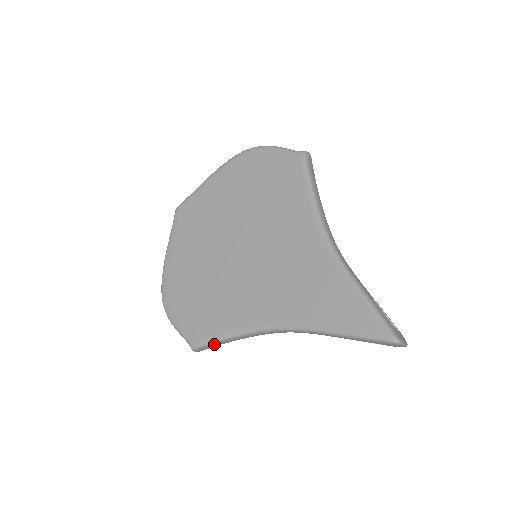
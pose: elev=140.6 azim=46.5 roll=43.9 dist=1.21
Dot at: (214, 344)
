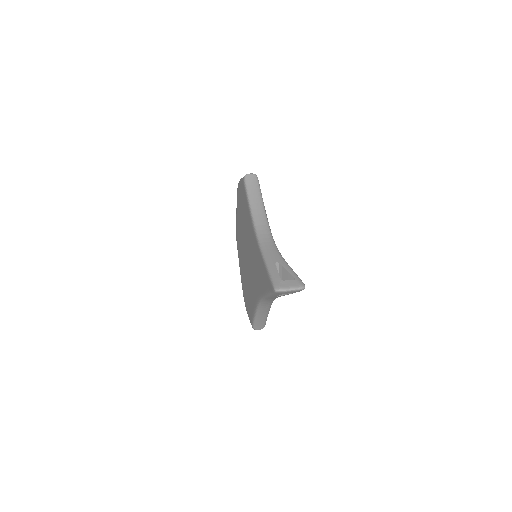
Dot at: (258, 322)
